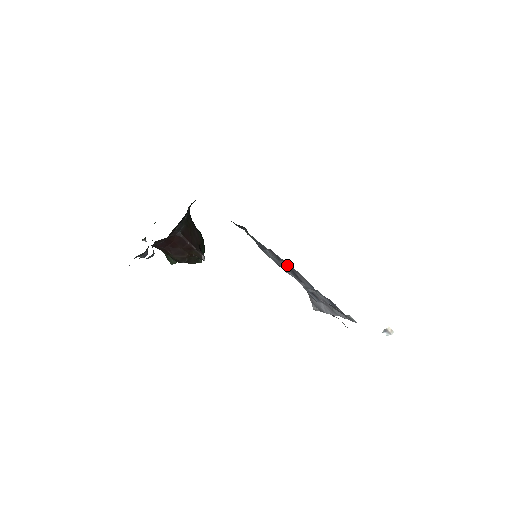
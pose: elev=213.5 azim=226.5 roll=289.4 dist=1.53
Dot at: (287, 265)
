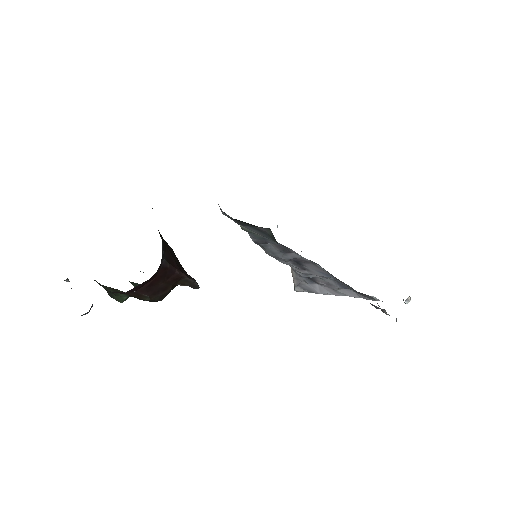
Dot at: (298, 257)
